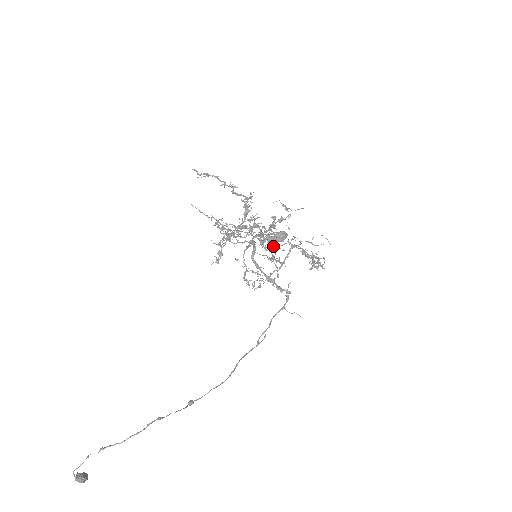
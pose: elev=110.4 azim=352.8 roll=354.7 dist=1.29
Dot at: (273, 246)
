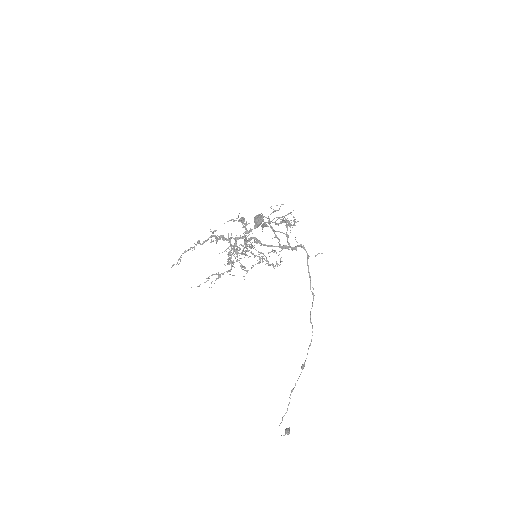
Dot at: (263, 226)
